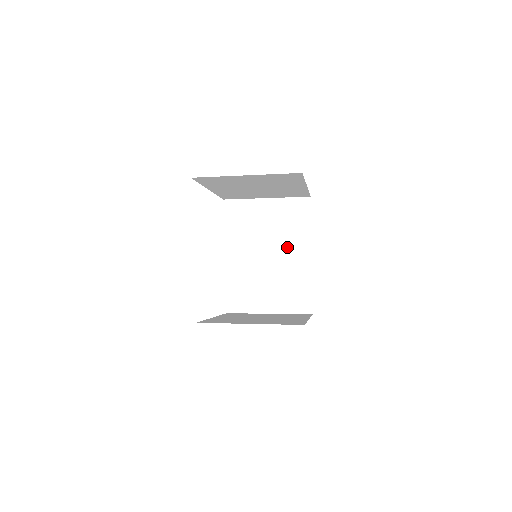
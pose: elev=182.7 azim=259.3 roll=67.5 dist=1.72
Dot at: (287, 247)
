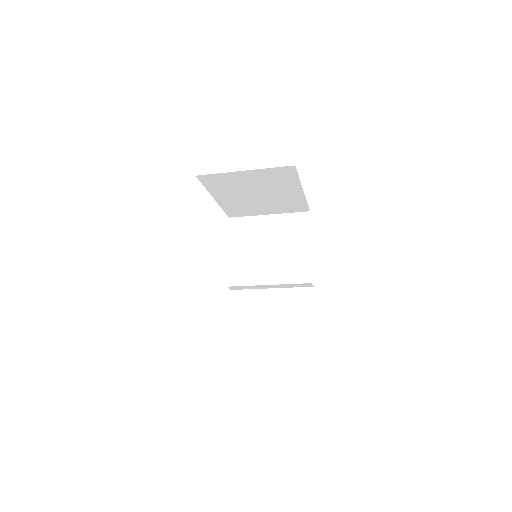
Dot at: (288, 258)
